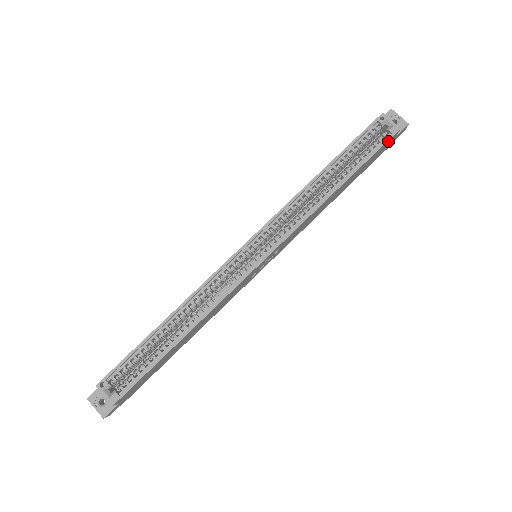
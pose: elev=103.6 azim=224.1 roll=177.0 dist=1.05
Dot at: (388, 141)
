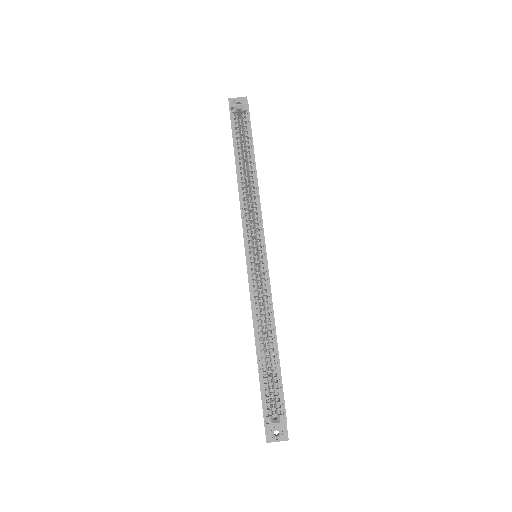
Dot at: (249, 117)
